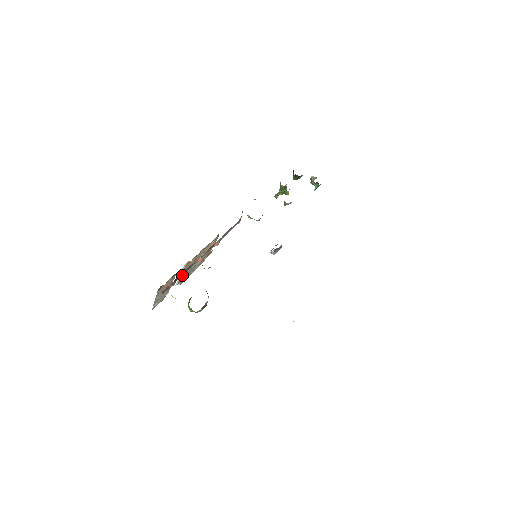
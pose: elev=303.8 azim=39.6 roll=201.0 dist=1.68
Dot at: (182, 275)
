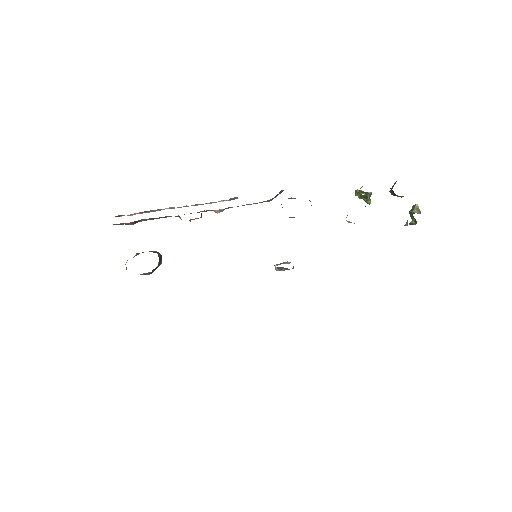
Dot at: occluded
